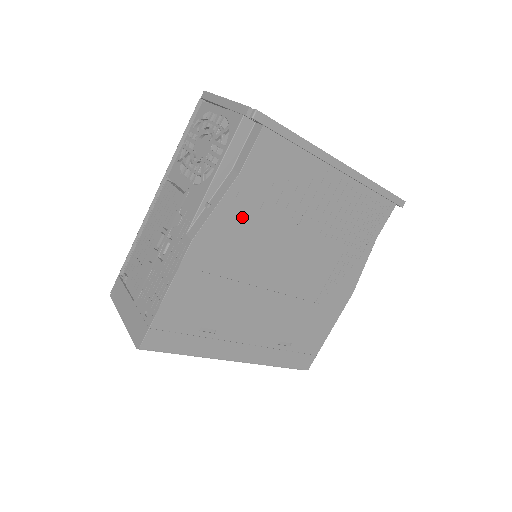
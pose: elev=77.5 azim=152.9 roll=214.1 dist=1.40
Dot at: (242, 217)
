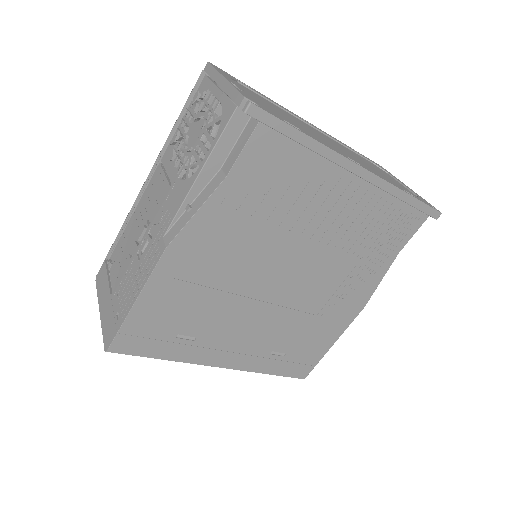
Dot at: (229, 224)
